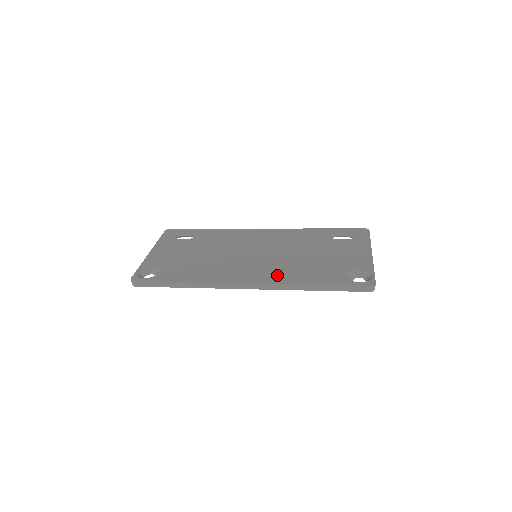
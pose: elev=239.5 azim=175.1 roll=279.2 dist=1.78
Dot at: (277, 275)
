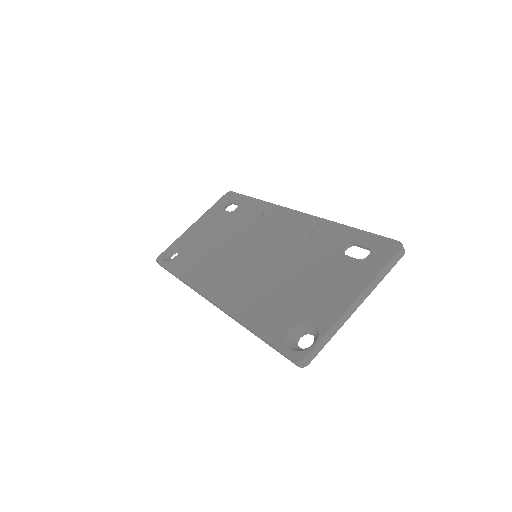
Dot at: (237, 298)
